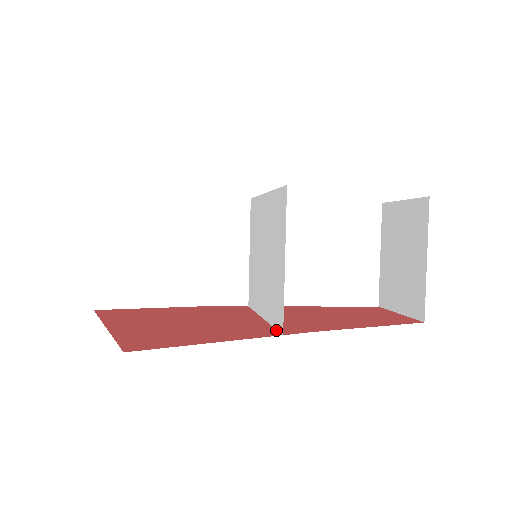
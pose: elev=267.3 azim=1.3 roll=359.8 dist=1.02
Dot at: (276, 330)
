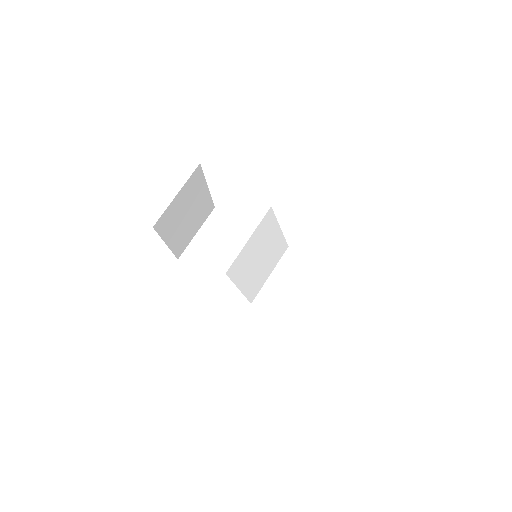
Dot at: occluded
